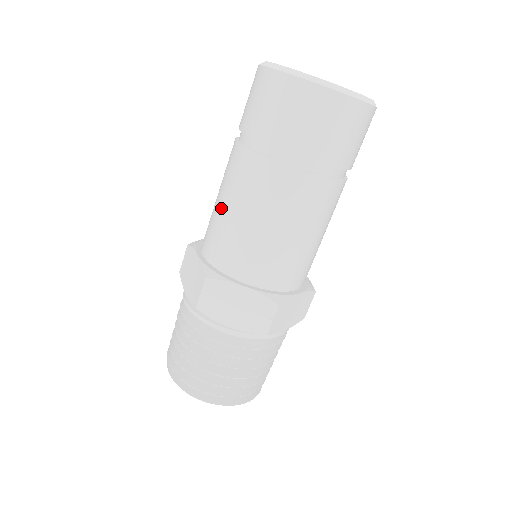
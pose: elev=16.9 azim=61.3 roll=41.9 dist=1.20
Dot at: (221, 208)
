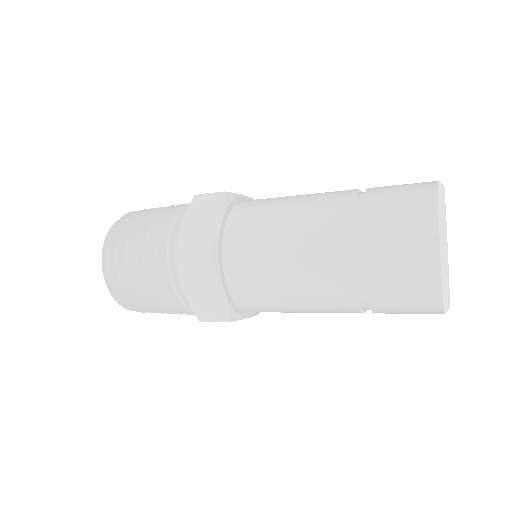
Dot at: (284, 292)
